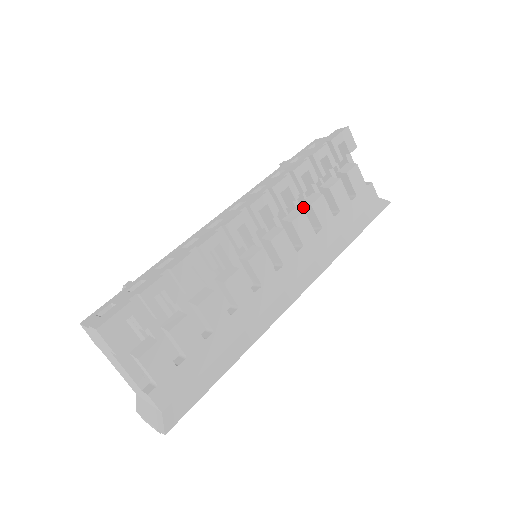
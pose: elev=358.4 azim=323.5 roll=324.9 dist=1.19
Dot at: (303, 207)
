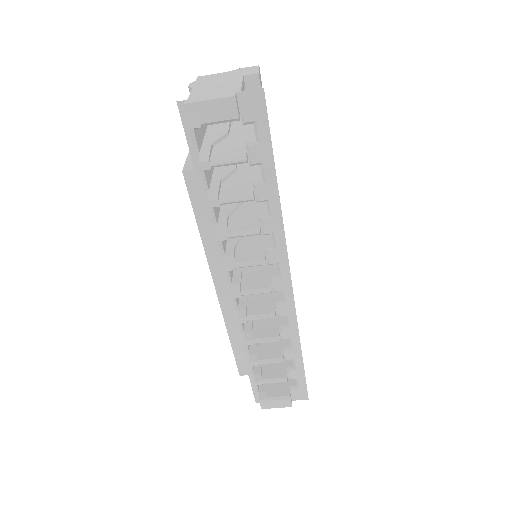
Dot at: occluded
